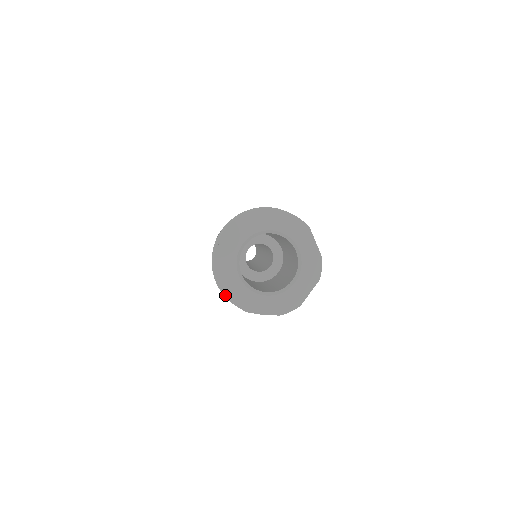
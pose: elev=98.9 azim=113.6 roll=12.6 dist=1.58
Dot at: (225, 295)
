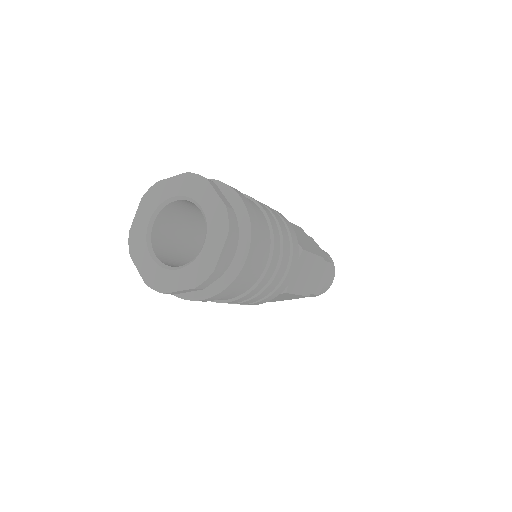
Dot at: occluded
